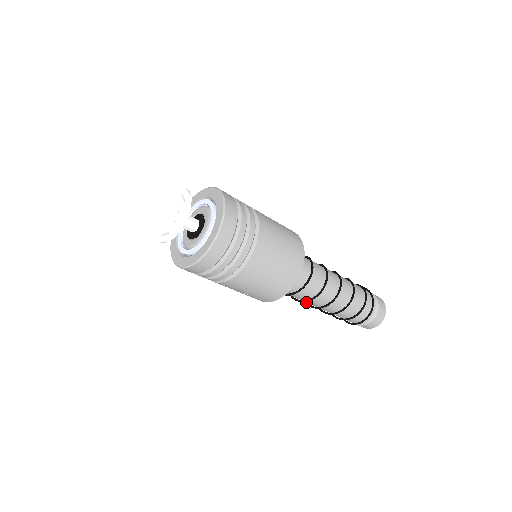
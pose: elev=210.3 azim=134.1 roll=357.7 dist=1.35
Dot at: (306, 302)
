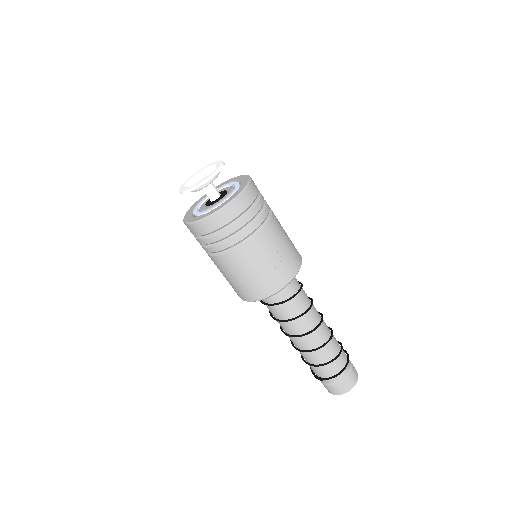
Dot at: (302, 325)
